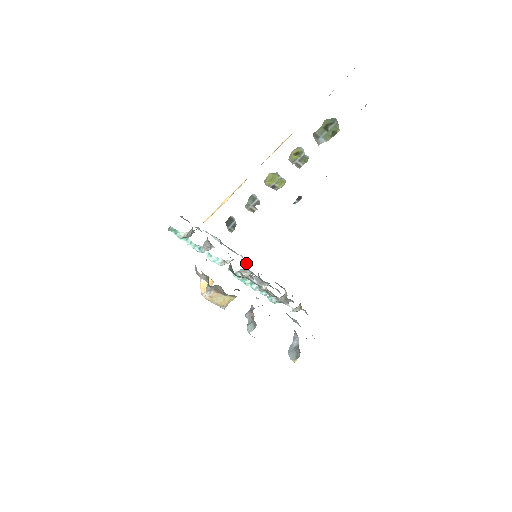
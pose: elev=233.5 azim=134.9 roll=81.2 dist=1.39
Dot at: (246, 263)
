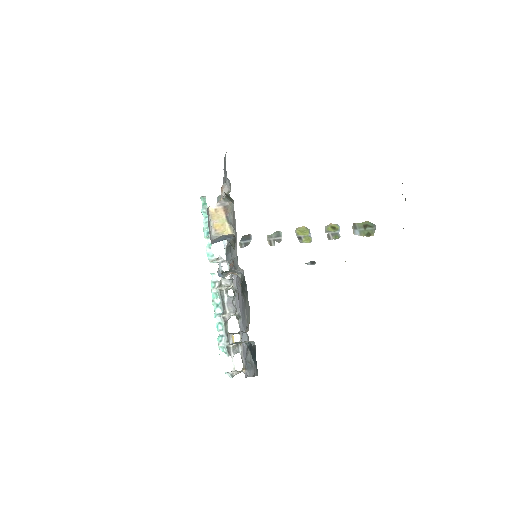
Dot at: occluded
